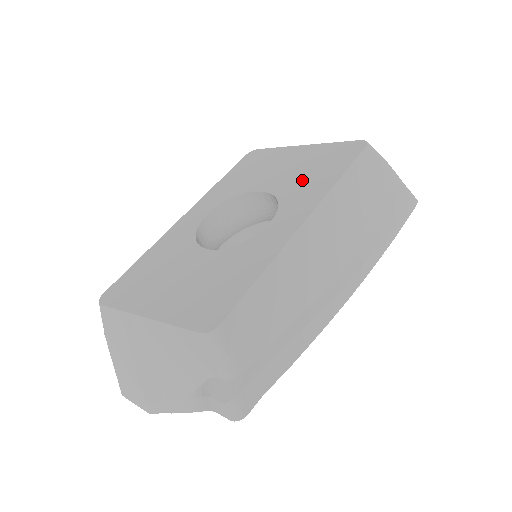
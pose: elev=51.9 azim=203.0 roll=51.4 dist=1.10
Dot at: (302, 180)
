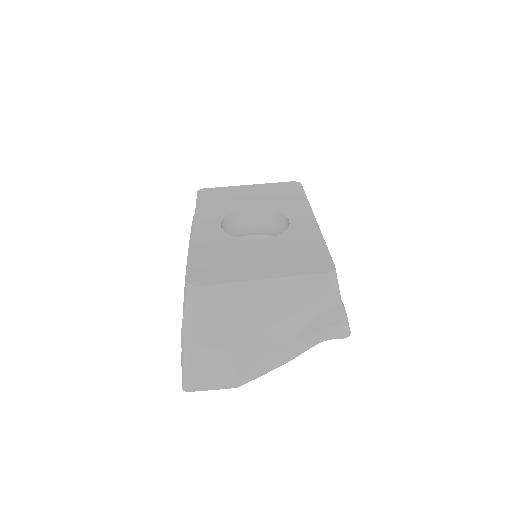
Dot at: (279, 200)
